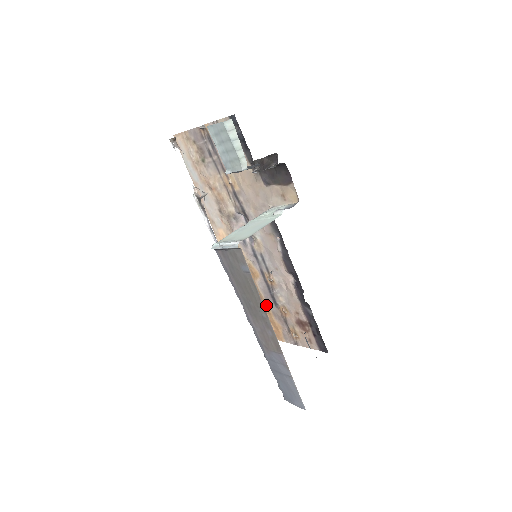
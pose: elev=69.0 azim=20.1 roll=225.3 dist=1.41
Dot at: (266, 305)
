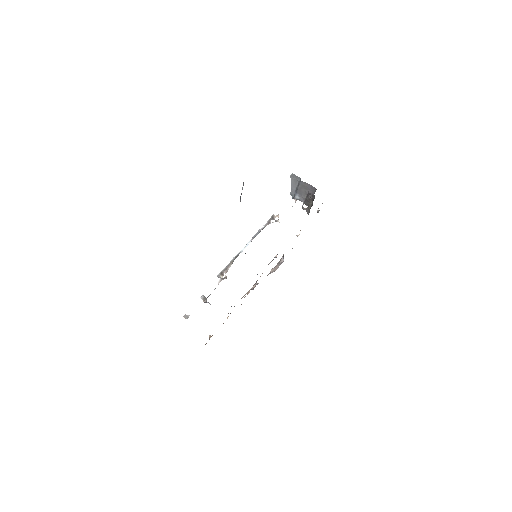
Dot at: occluded
